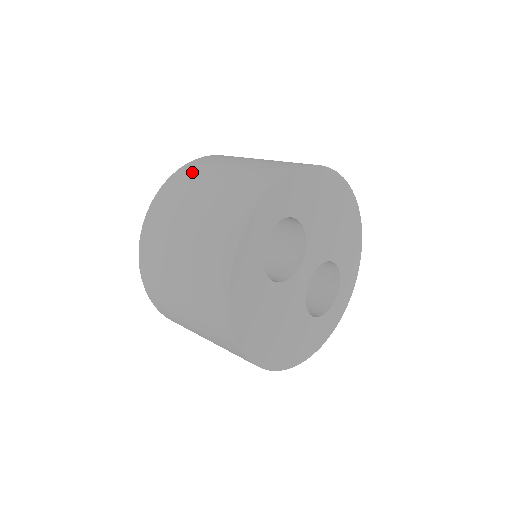
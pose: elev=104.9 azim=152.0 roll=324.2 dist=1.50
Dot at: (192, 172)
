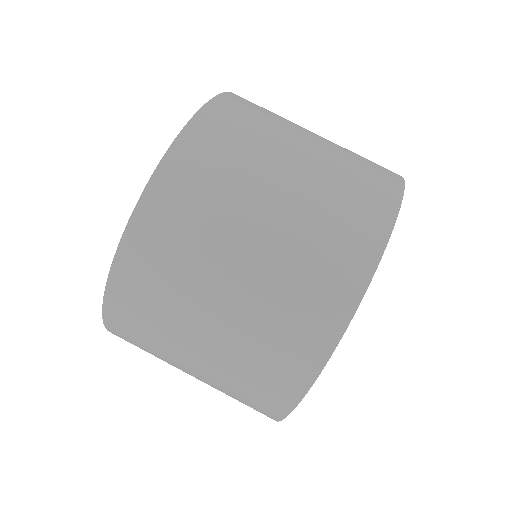
Dot at: (251, 112)
